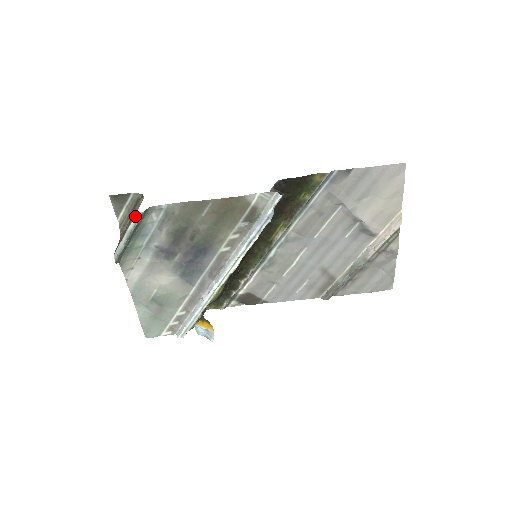
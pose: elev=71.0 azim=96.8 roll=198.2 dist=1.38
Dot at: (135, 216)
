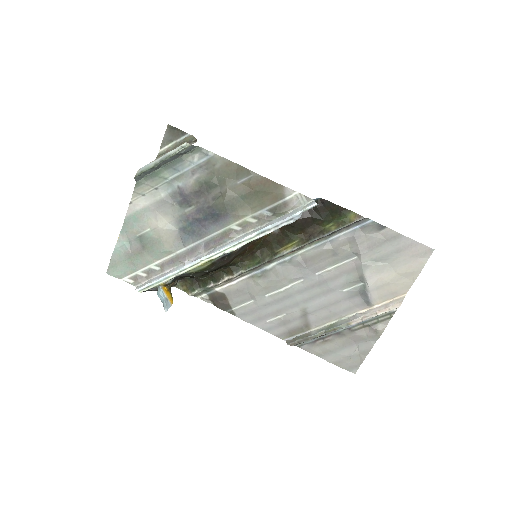
Dot at: (182, 145)
